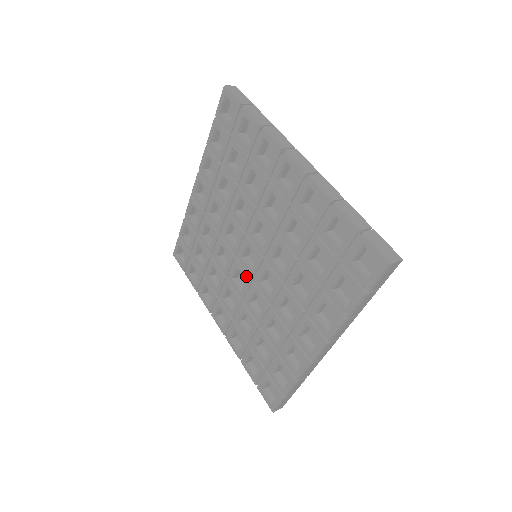
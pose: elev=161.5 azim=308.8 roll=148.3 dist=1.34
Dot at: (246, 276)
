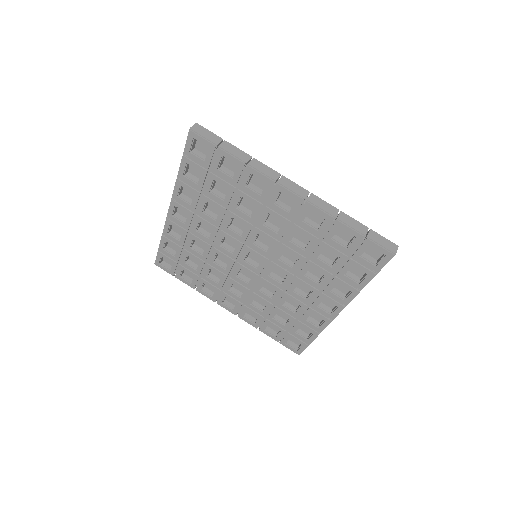
Dot at: (252, 273)
